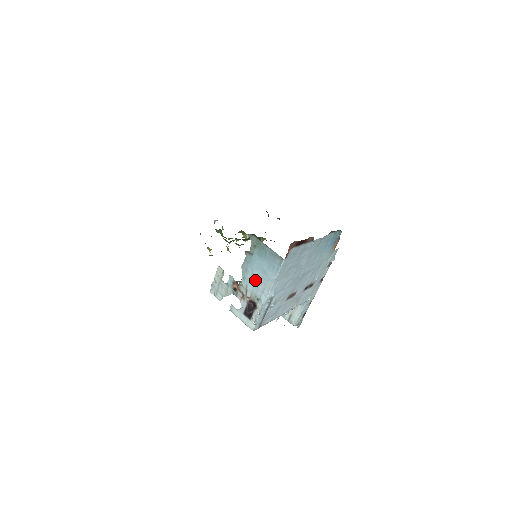
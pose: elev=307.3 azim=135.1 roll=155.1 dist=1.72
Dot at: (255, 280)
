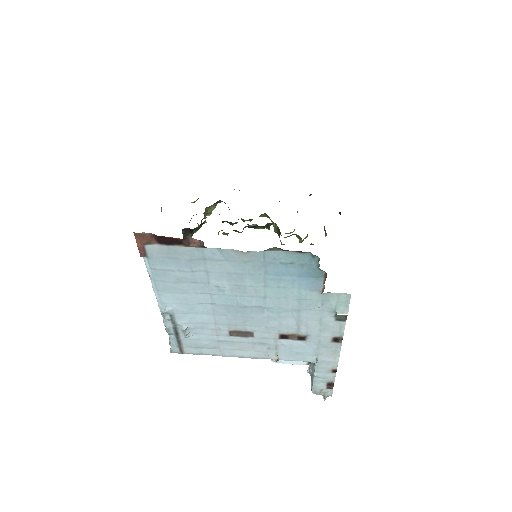
Dot at: occluded
